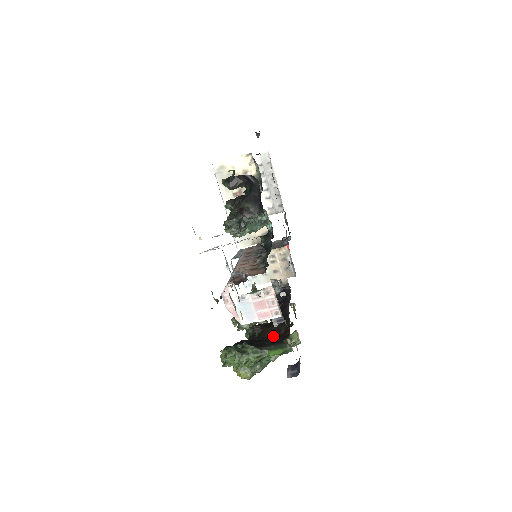
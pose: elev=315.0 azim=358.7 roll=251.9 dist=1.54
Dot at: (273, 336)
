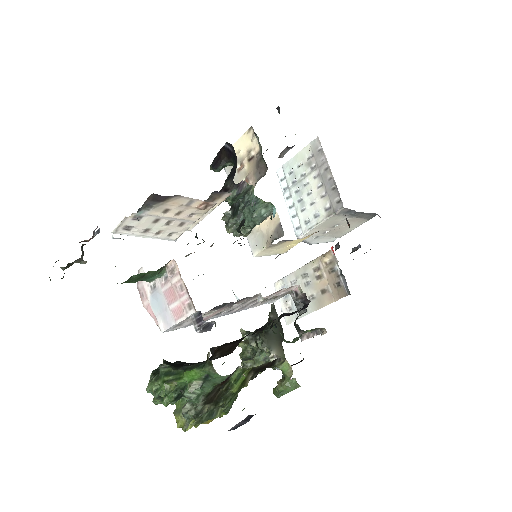
Dot at: (217, 356)
